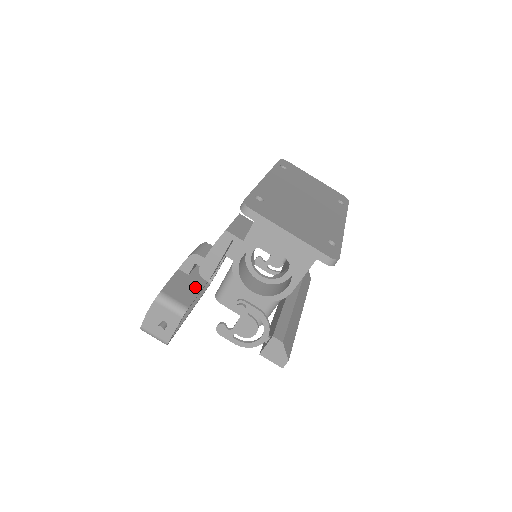
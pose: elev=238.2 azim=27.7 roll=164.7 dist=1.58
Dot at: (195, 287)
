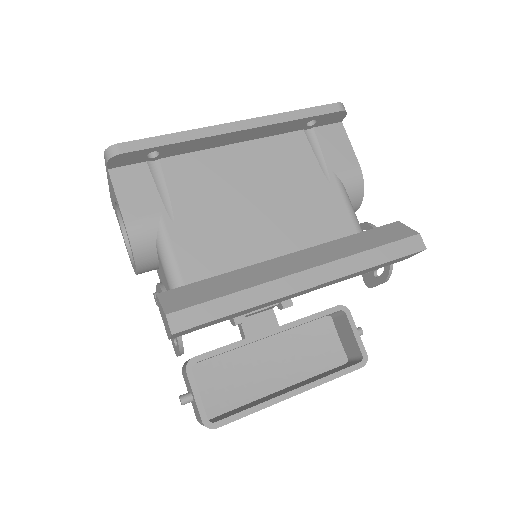
Dot at: occluded
